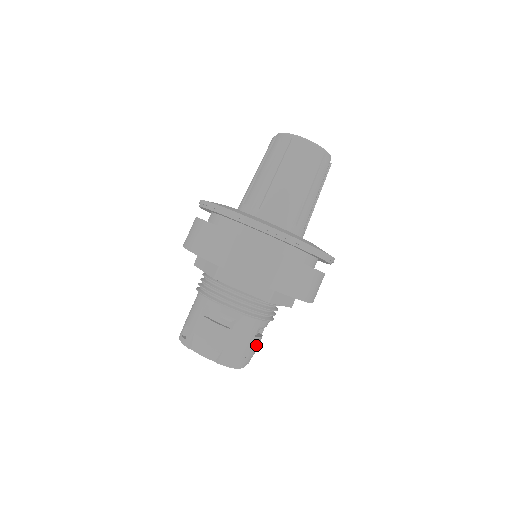
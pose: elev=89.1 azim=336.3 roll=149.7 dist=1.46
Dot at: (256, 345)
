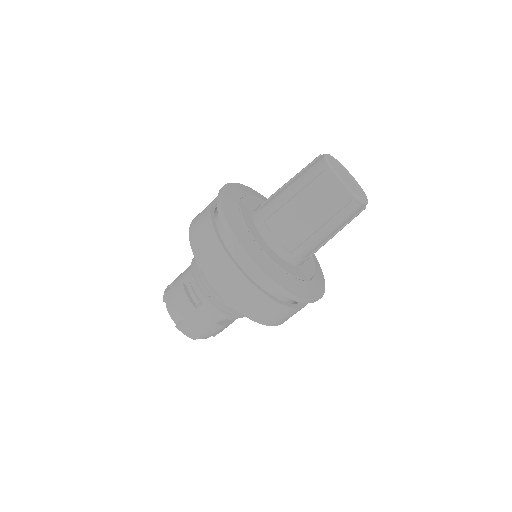
Dot at: (218, 329)
